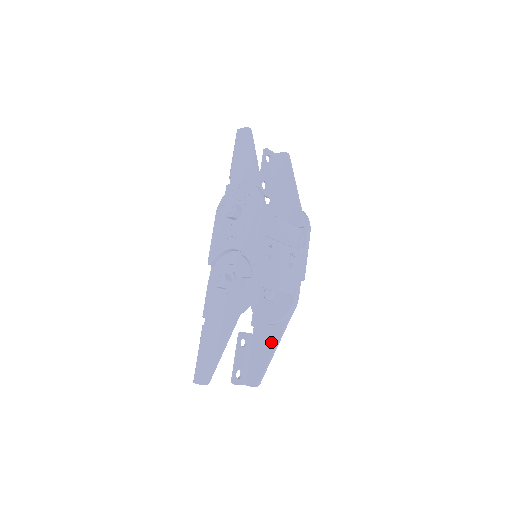
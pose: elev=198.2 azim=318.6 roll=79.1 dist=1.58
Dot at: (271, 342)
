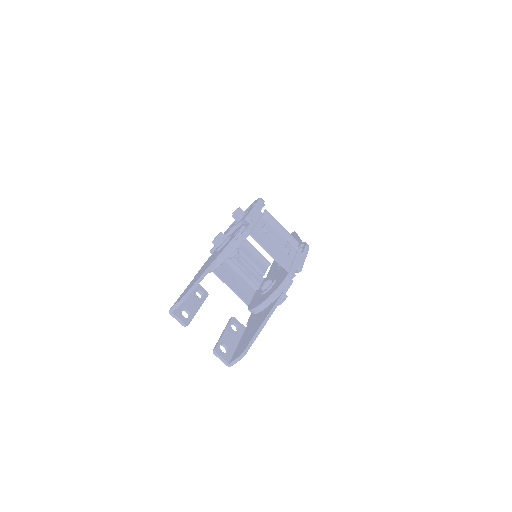
Dot at: (263, 316)
